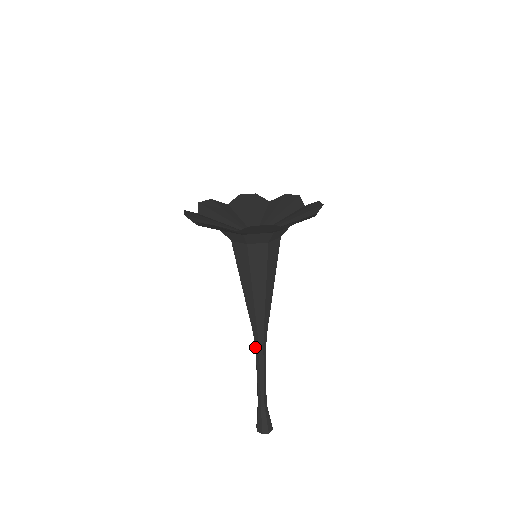
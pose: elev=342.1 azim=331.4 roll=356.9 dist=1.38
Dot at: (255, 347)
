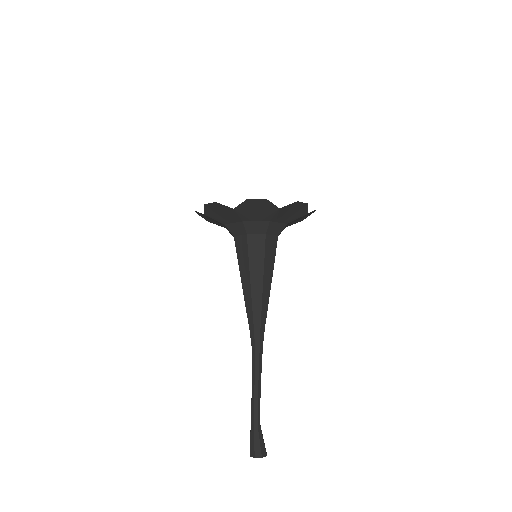
Dot at: (255, 351)
